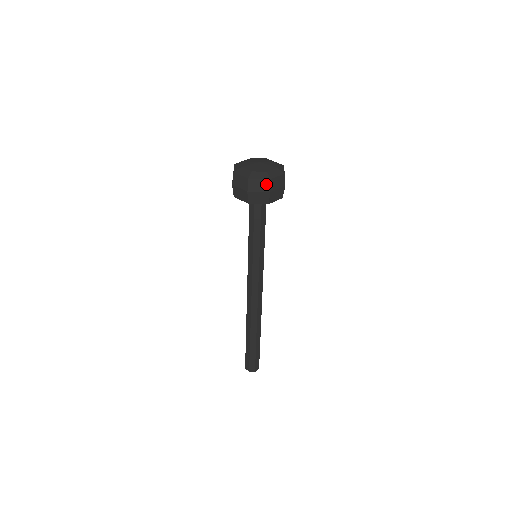
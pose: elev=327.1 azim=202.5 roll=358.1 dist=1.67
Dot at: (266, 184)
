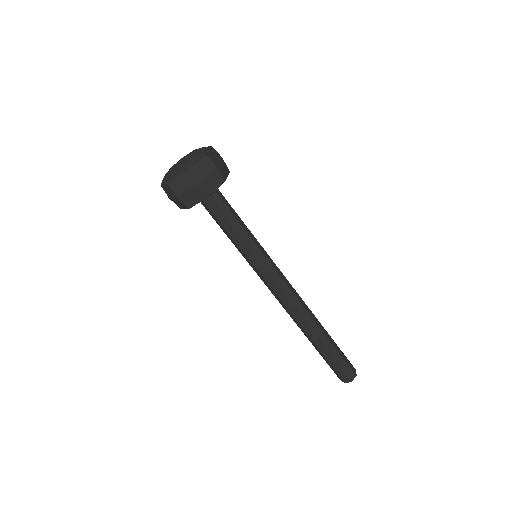
Dot at: (188, 178)
